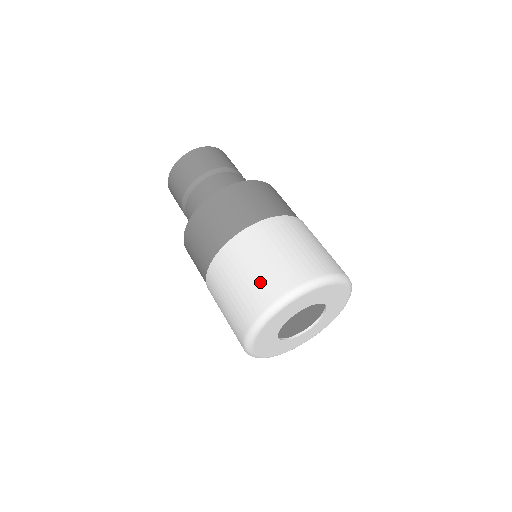
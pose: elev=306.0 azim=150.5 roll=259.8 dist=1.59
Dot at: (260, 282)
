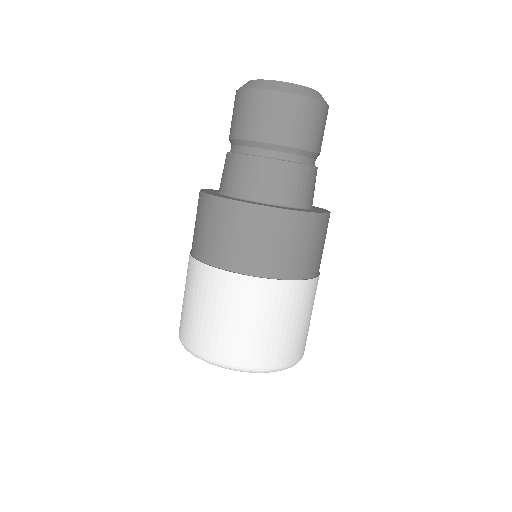
Dot at: occluded
